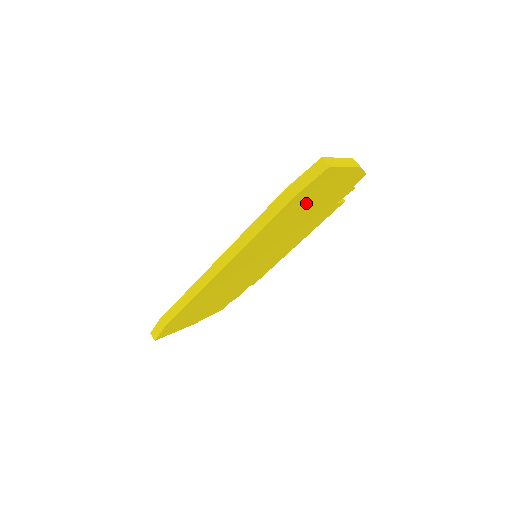
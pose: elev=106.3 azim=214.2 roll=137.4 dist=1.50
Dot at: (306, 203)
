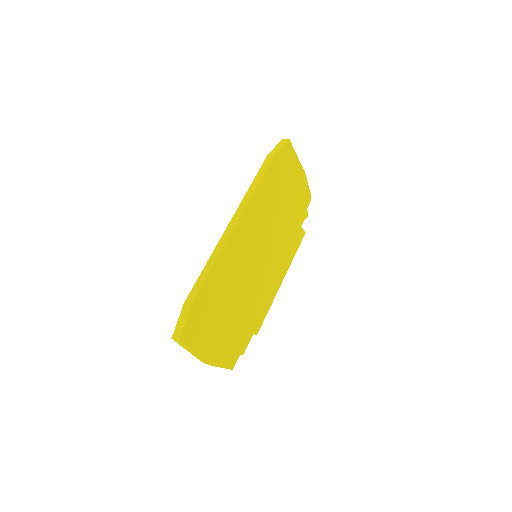
Dot at: (282, 183)
